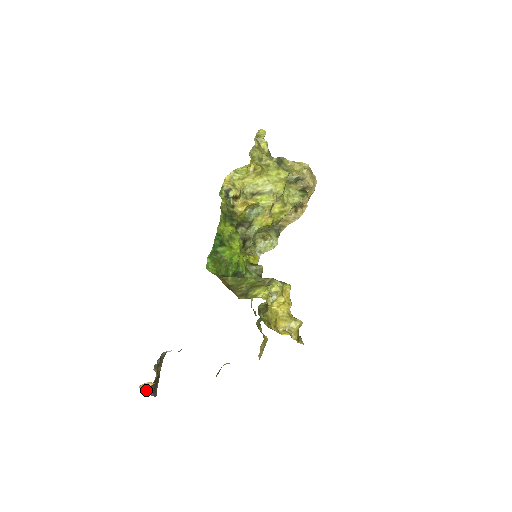
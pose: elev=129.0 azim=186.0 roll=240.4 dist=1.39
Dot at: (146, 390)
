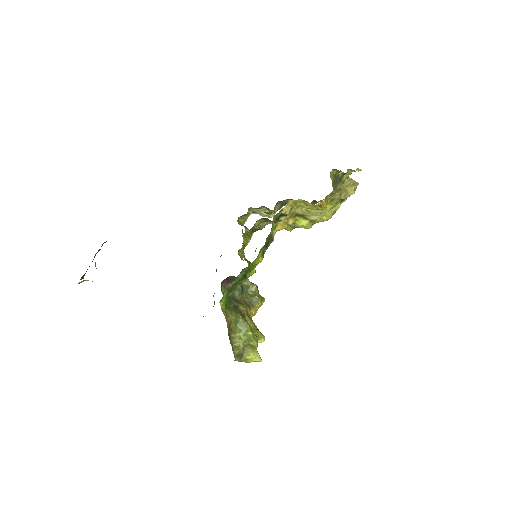
Dot at: (80, 282)
